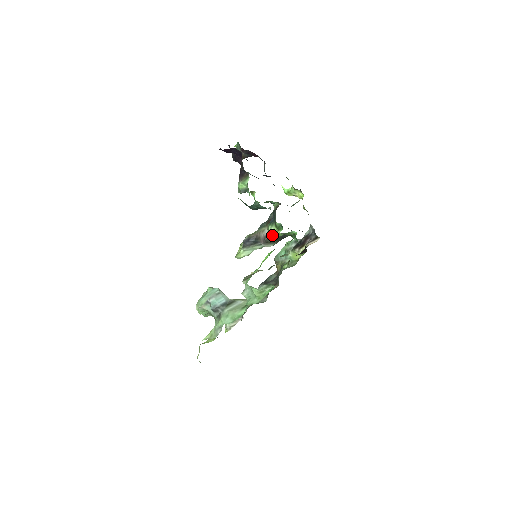
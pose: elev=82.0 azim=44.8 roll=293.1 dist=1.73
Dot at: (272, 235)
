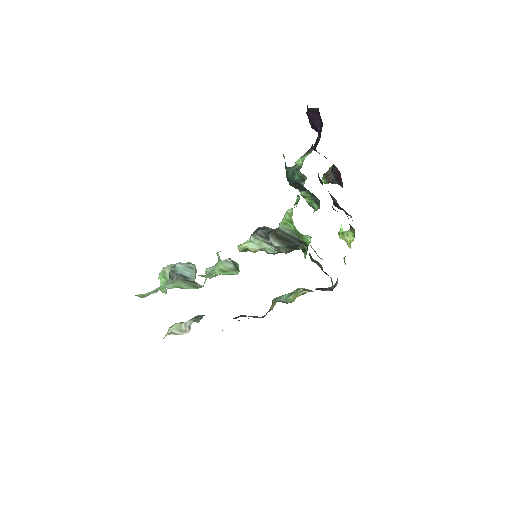
Dot at: (284, 220)
